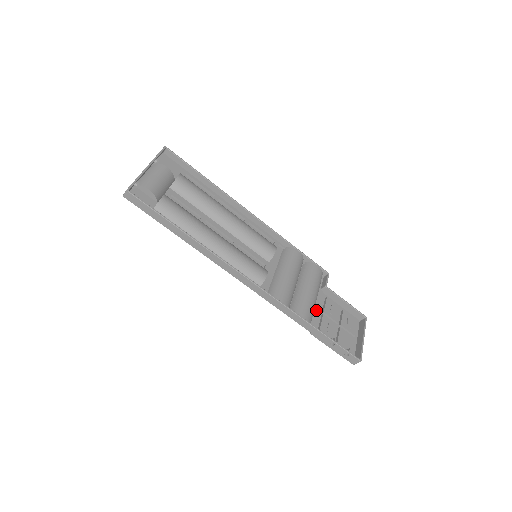
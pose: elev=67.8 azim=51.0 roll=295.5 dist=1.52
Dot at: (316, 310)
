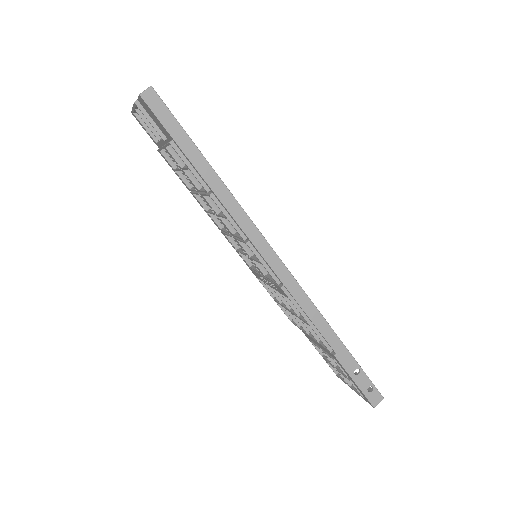
Dot at: occluded
